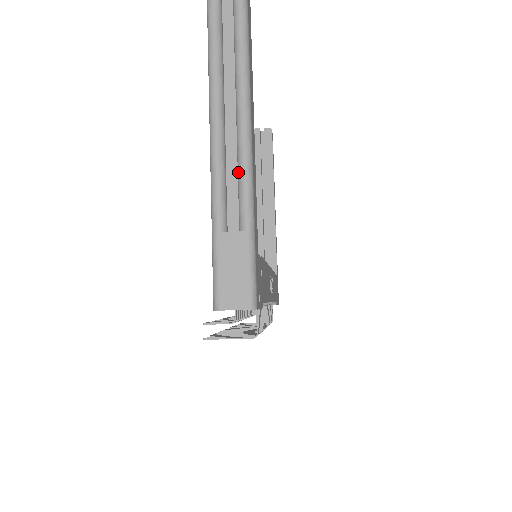
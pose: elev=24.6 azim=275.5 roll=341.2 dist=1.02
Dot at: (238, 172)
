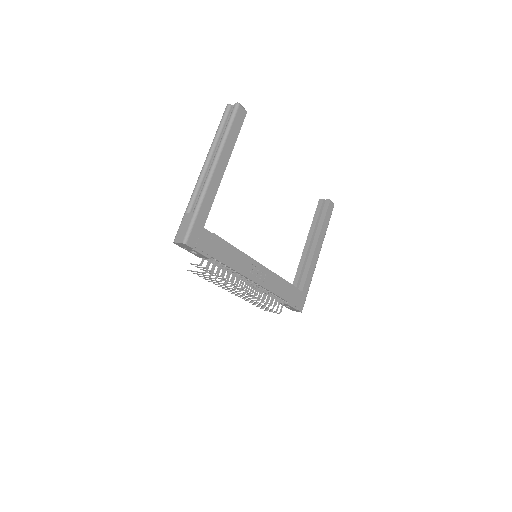
Dot at: (201, 190)
